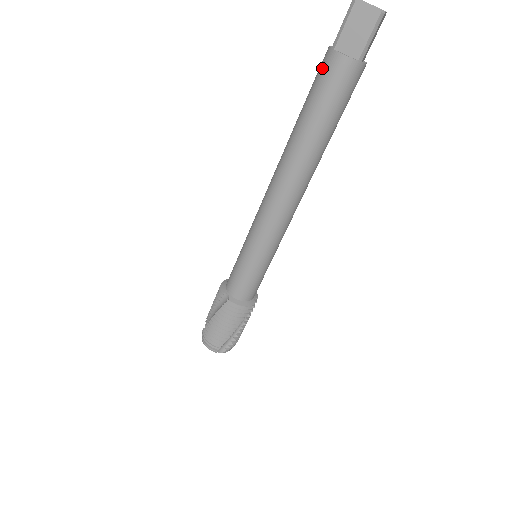
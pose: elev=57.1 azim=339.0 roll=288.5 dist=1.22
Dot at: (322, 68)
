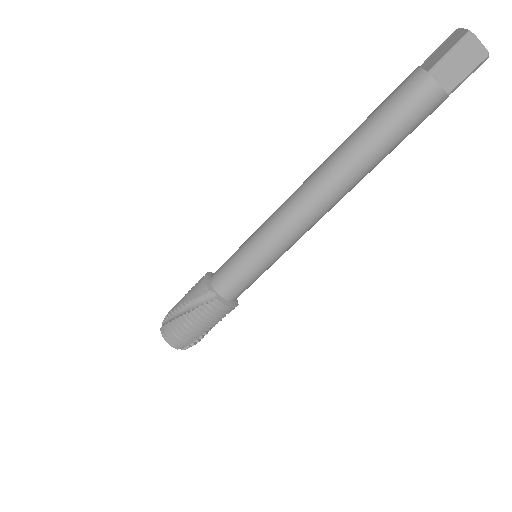
Dot at: (409, 88)
